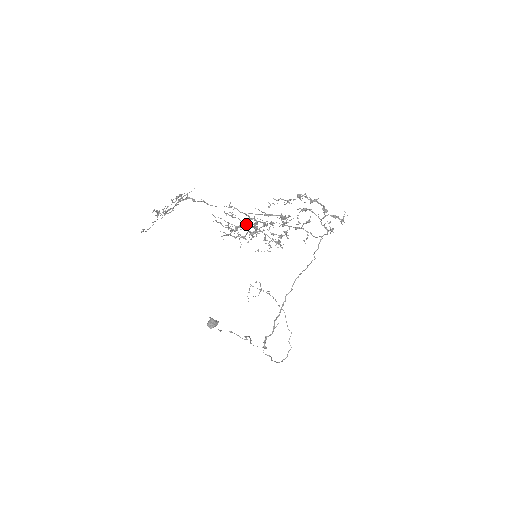
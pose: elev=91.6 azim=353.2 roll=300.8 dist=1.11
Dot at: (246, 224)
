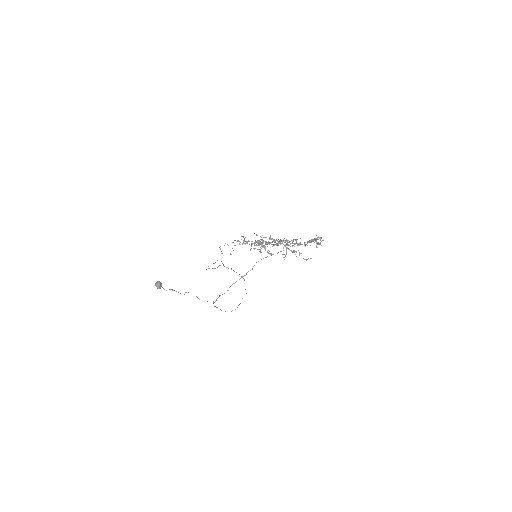
Dot at: (267, 242)
